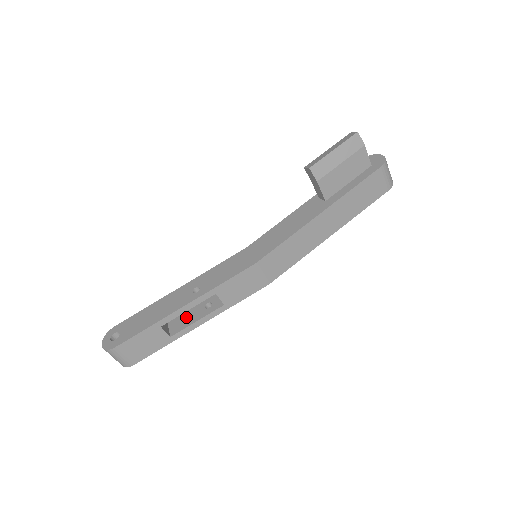
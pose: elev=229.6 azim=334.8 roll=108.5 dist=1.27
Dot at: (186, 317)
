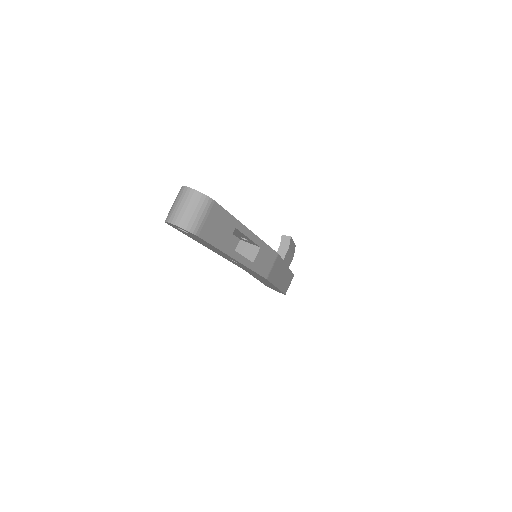
Dot at: occluded
